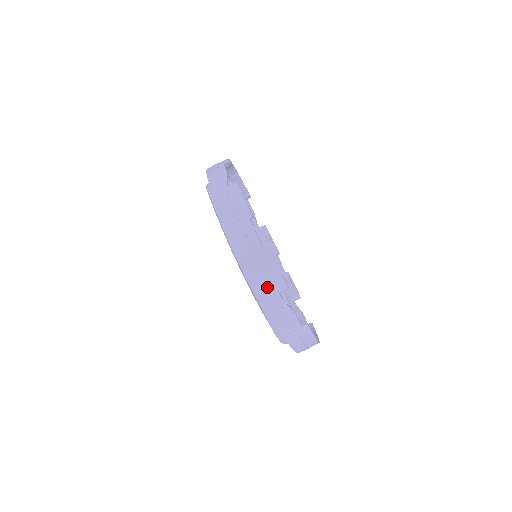
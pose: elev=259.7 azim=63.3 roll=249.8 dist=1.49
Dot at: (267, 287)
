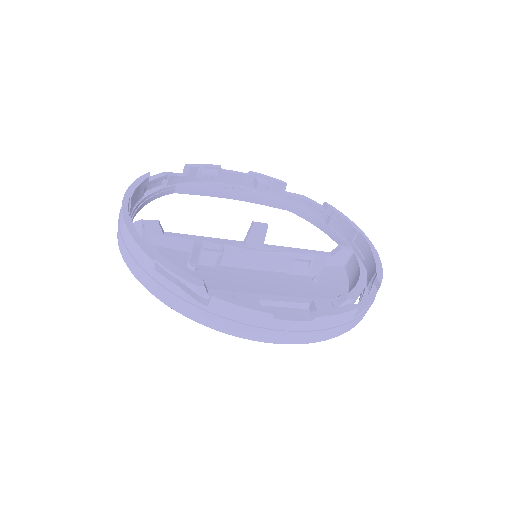
Dot at: (342, 328)
